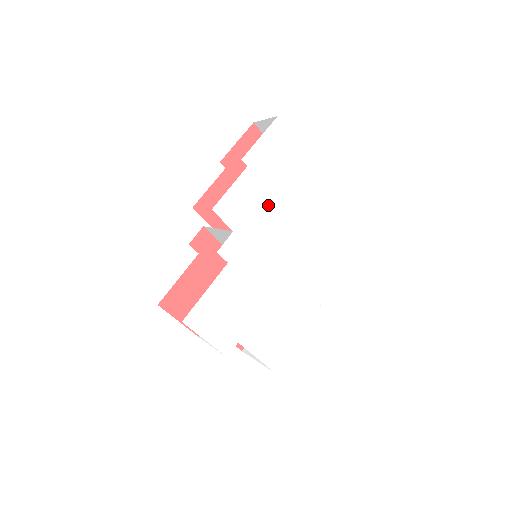
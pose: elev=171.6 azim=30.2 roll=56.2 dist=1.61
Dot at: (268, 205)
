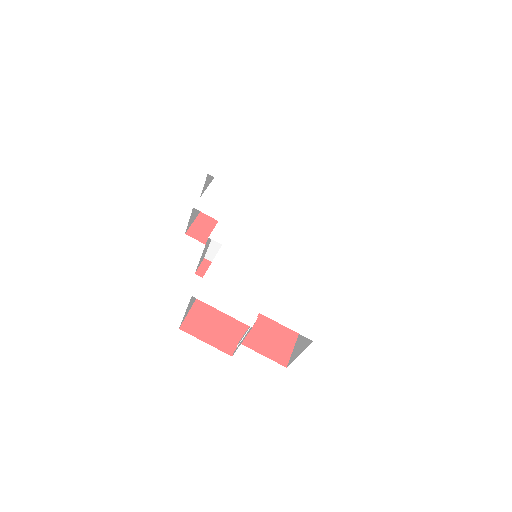
Dot at: (244, 201)
